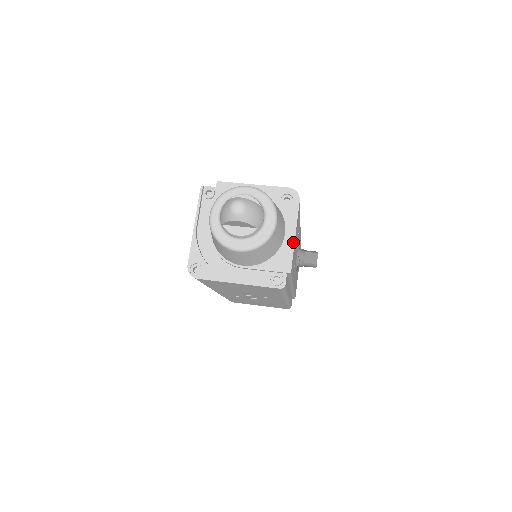
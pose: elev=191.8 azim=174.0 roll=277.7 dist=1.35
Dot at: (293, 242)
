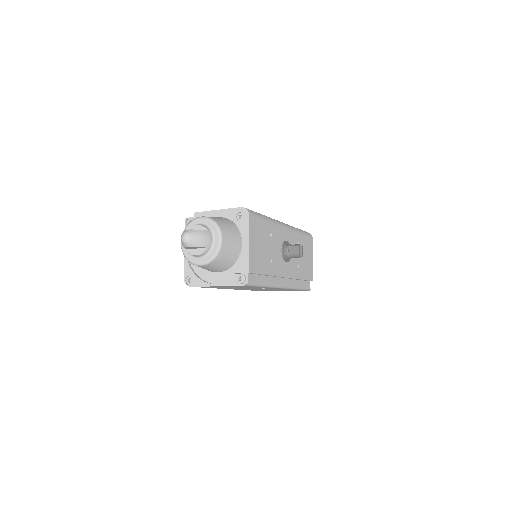
Dot at: (248, 249)
